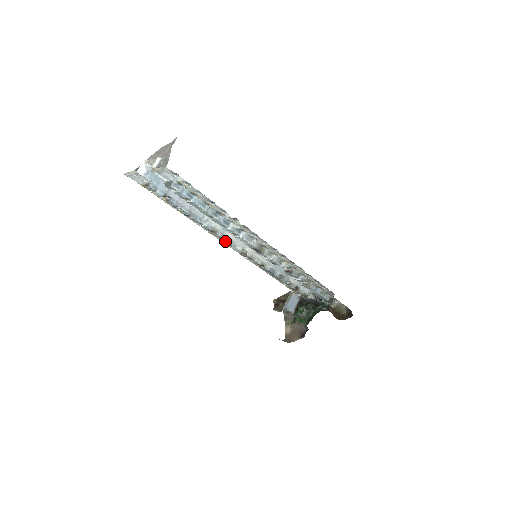
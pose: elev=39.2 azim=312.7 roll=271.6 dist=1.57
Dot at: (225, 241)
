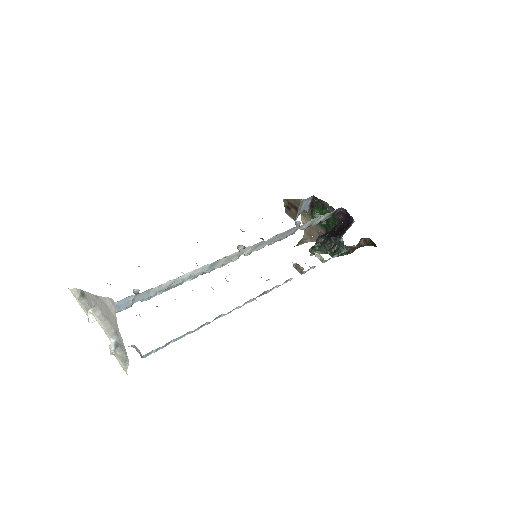
Dot at: occluded
